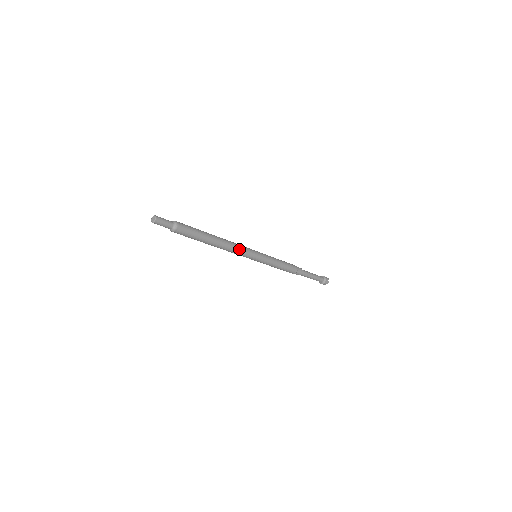
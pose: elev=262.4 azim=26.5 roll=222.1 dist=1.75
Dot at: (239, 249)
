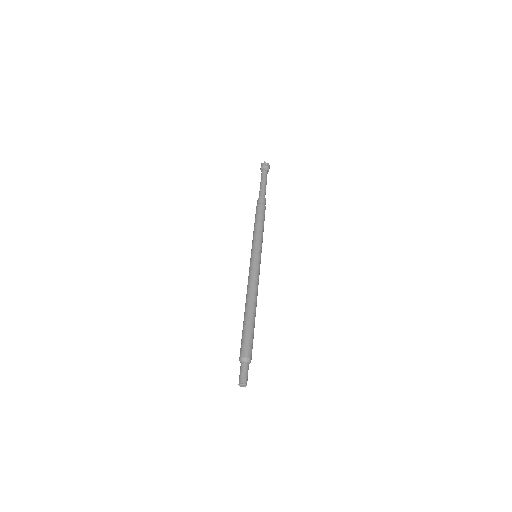
Dot at: (258, 282)
